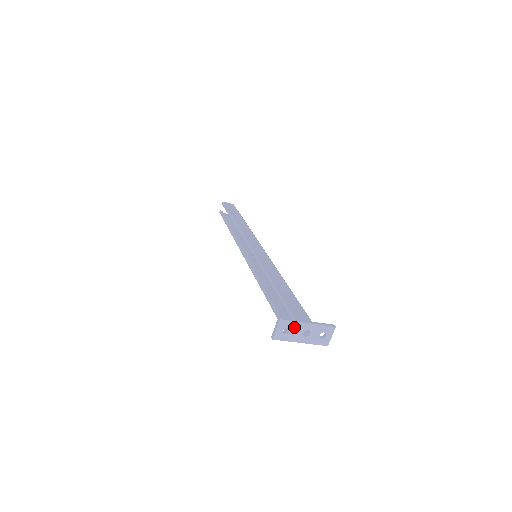
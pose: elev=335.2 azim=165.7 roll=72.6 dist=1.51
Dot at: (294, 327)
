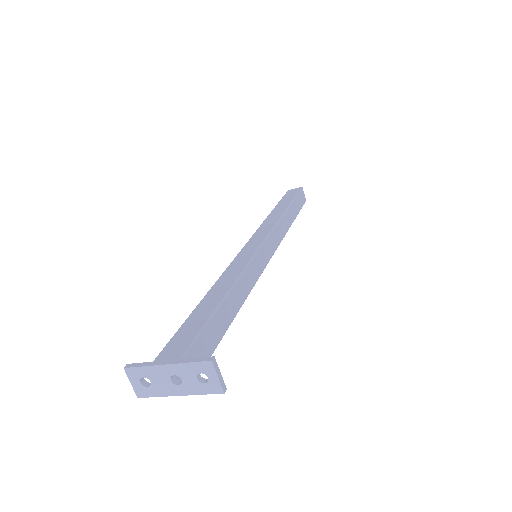
Dot at: (151, 375)
